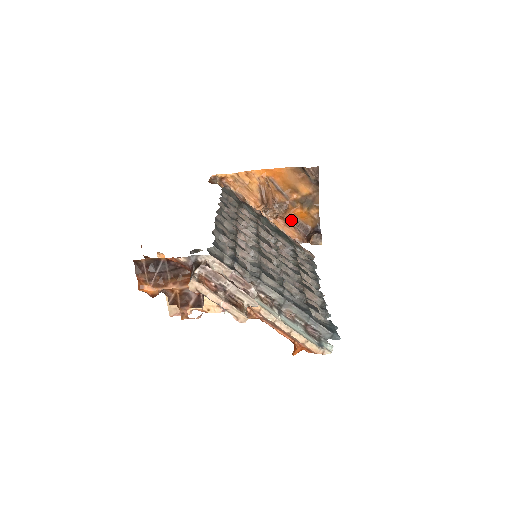
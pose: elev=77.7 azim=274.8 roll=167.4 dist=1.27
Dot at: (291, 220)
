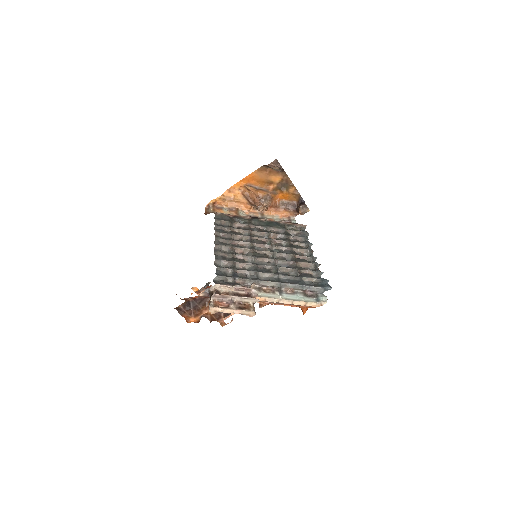
Dot at: (279, 205)
